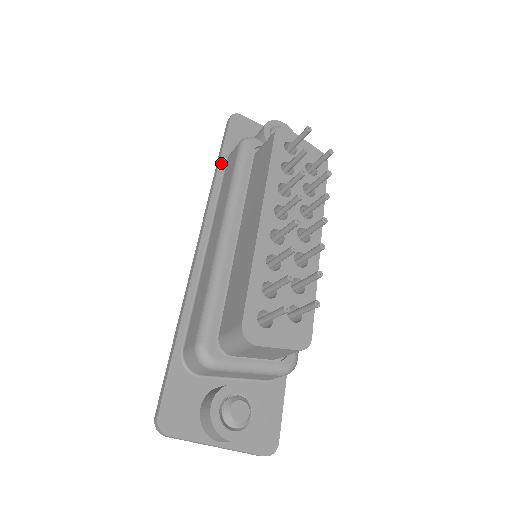
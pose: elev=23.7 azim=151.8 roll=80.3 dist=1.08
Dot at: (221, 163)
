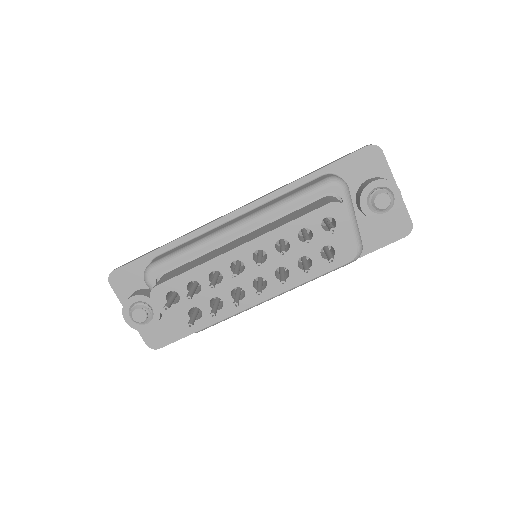
Dot at: (313, 174)
